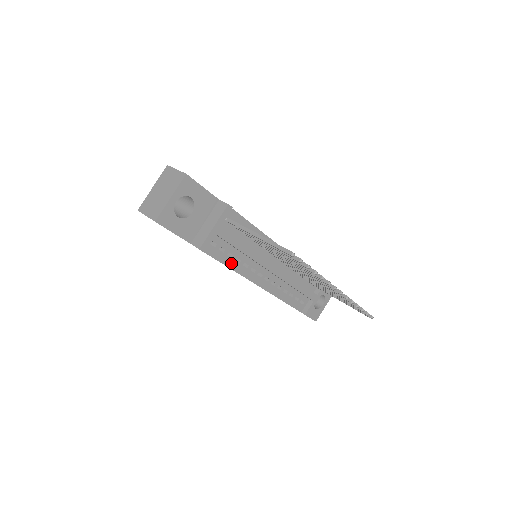
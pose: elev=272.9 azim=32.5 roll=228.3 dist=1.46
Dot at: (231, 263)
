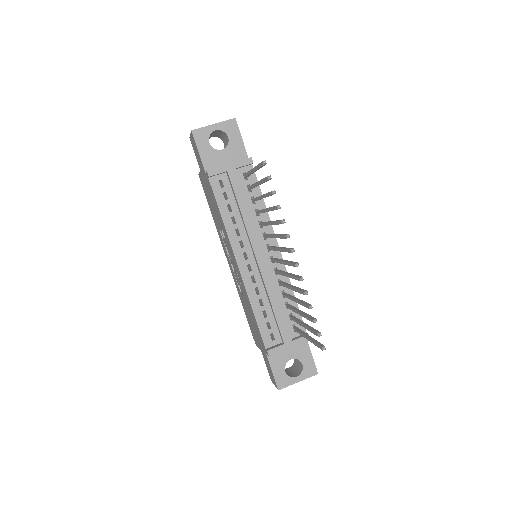
Dot at: (226, 216)
